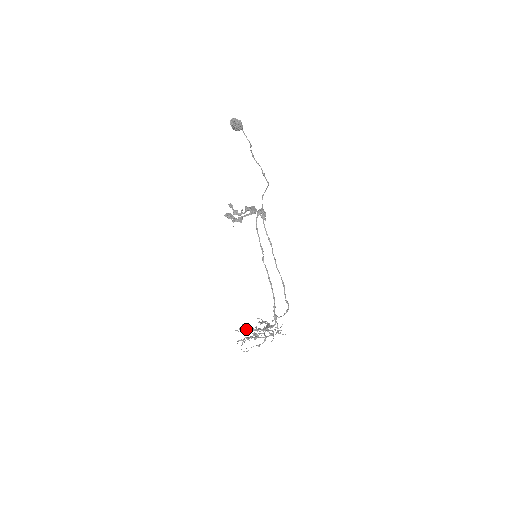
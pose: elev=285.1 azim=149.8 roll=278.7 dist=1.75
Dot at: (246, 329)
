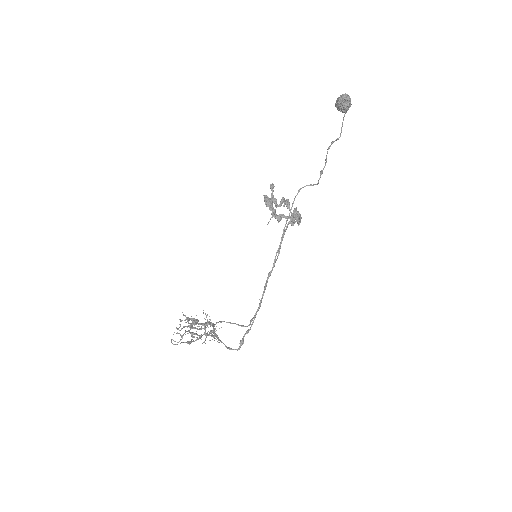
Dot at: (189, 320)
